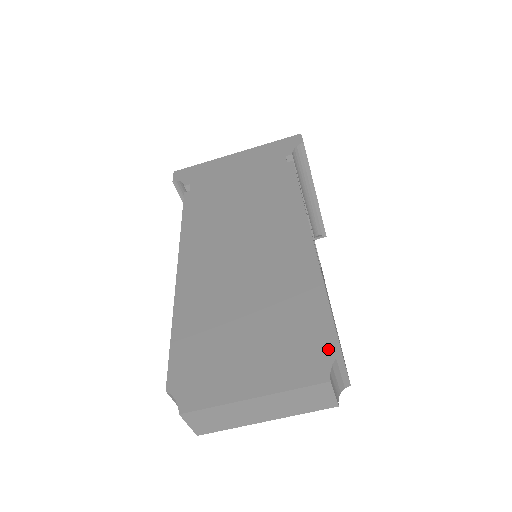
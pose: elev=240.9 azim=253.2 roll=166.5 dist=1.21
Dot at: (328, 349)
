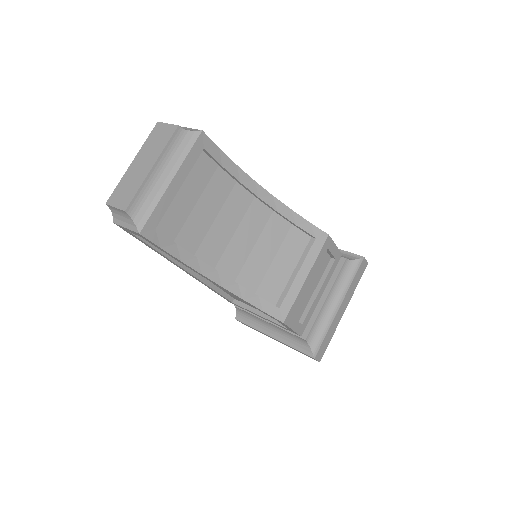
Dot at: occluded
